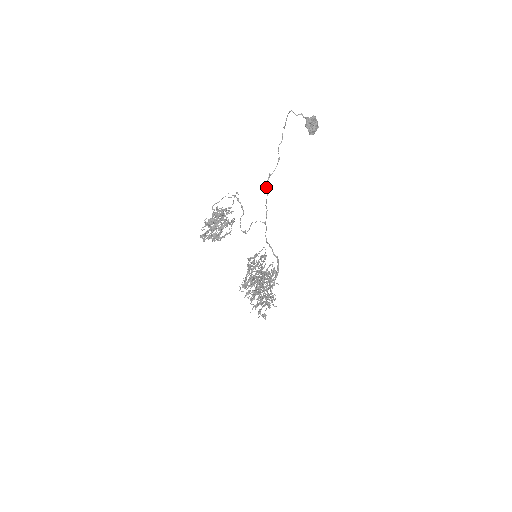
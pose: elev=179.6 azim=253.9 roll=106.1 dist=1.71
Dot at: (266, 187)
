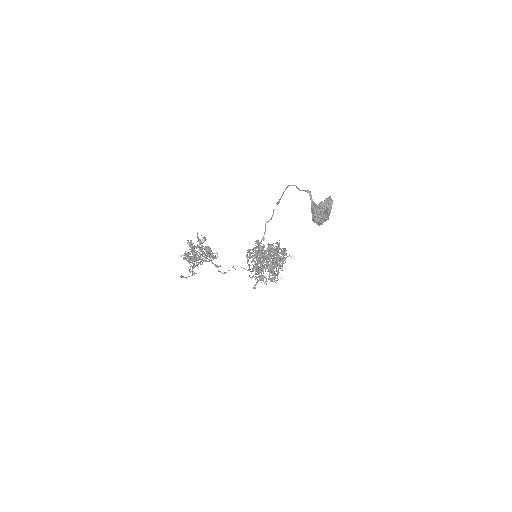
Dot at: (246, 255)
